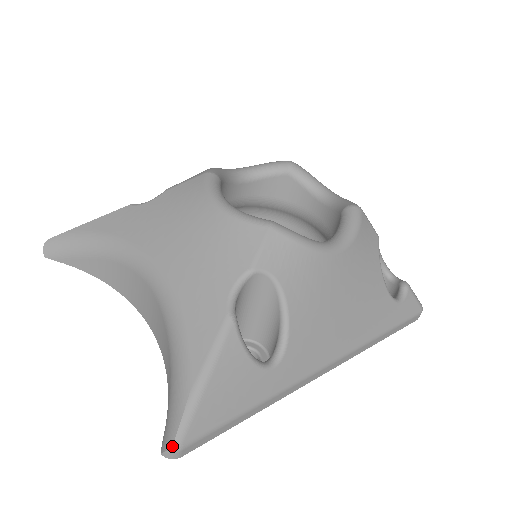
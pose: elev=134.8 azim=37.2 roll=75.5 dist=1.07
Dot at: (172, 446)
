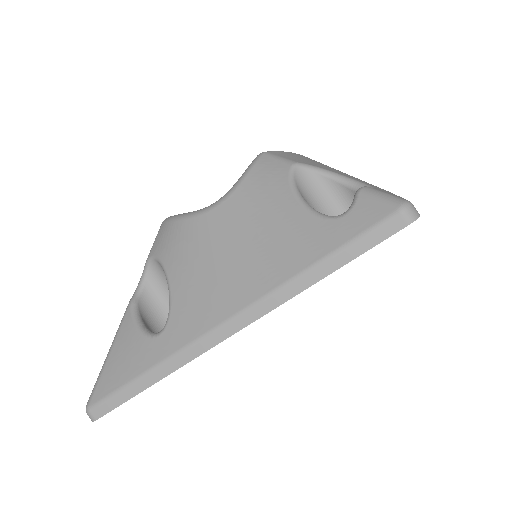
Dot at: (86, 408)
